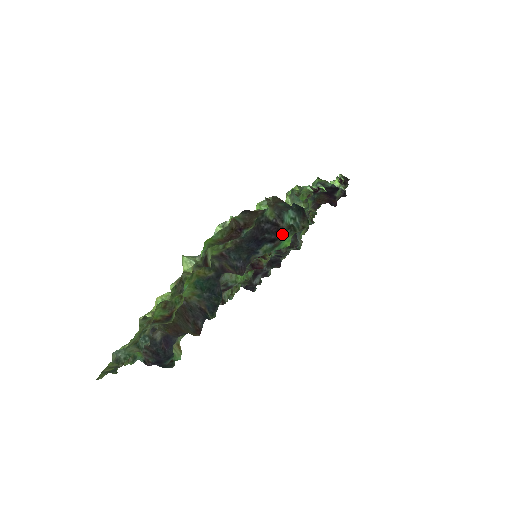
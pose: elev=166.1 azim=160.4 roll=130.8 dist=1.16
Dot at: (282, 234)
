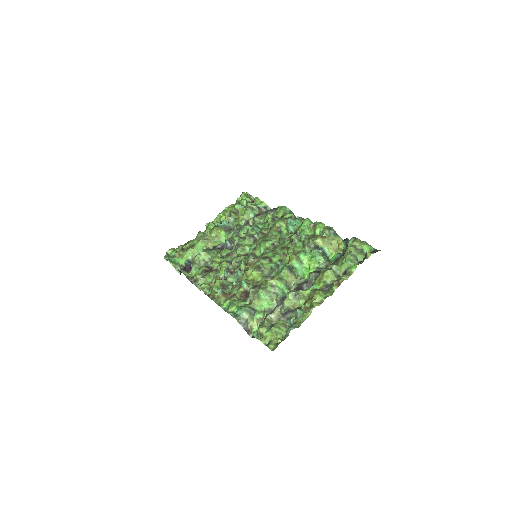
Dot at: (343, 254)
